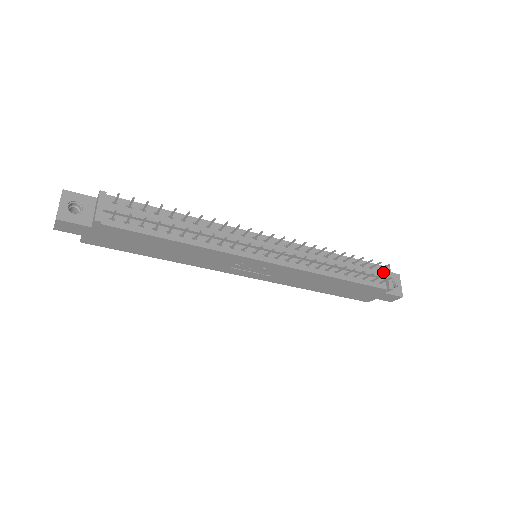
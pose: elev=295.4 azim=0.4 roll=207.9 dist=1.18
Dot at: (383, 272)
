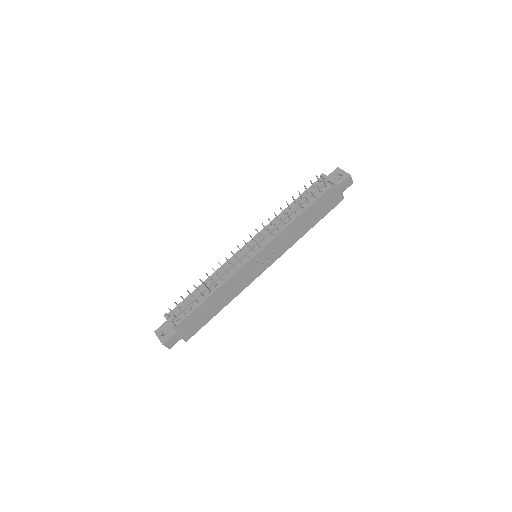
Dot at: occluded
